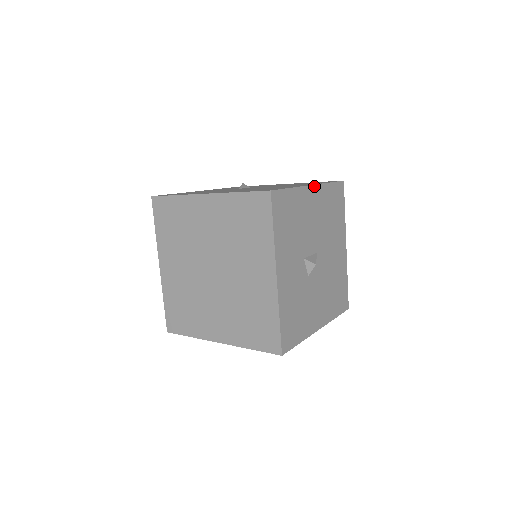
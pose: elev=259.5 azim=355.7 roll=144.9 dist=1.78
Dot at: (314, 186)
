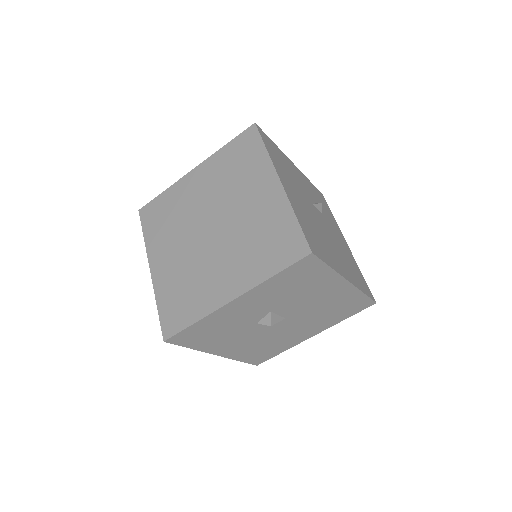
Dot at: (350, 283)
